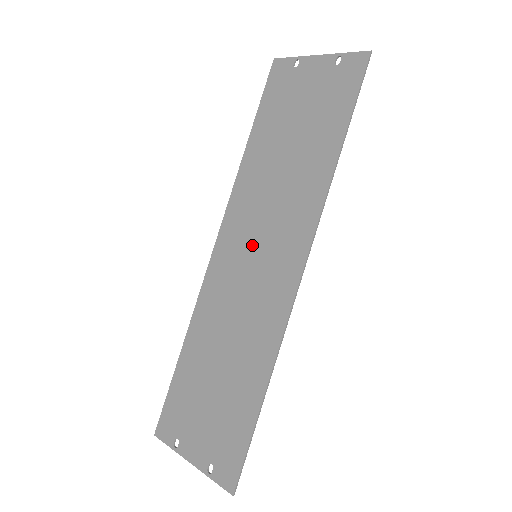
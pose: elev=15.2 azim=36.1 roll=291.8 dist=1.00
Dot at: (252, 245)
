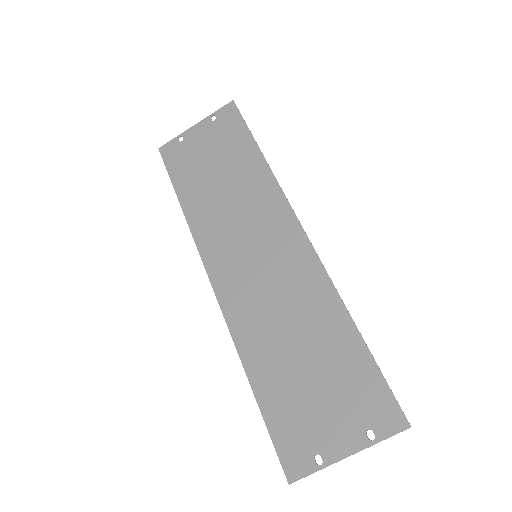
Dot at: (246, 252)
